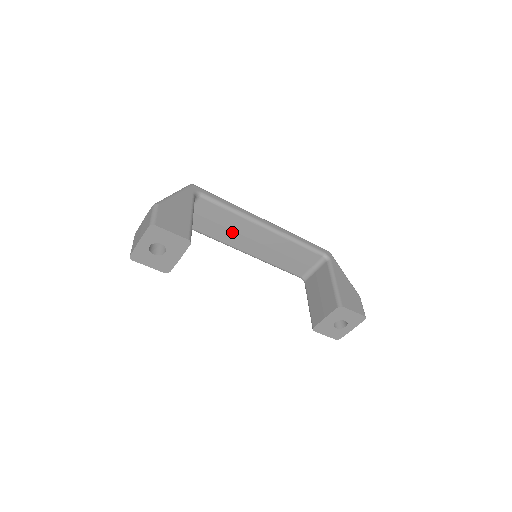
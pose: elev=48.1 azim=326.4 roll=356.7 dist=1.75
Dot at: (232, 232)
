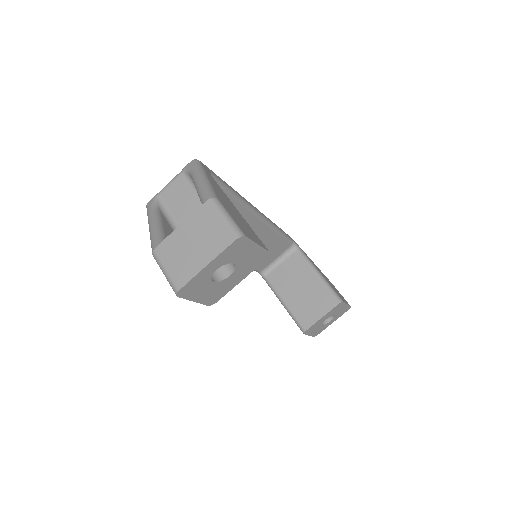
Dot at: occluded
